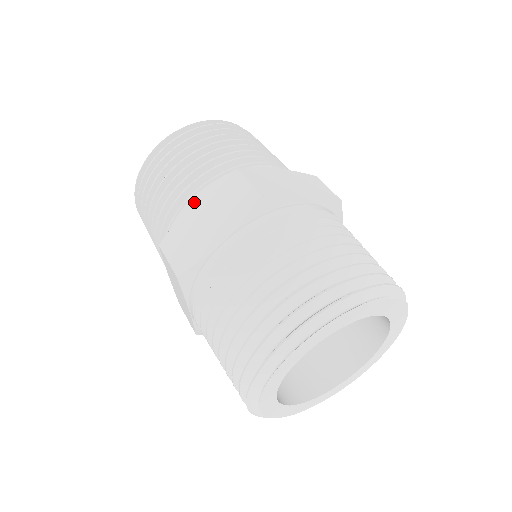
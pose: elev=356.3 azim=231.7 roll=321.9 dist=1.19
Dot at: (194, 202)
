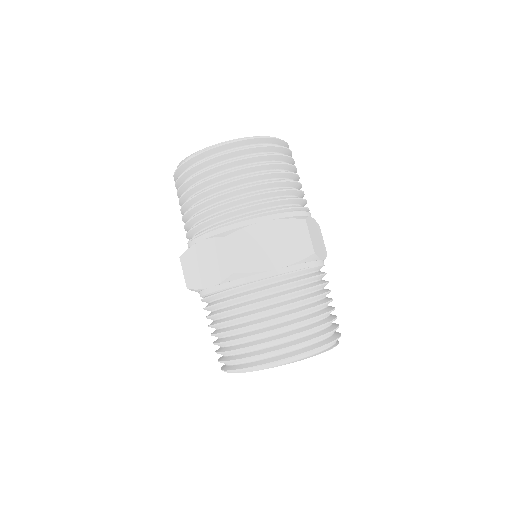
Dot at: (265, 221)
